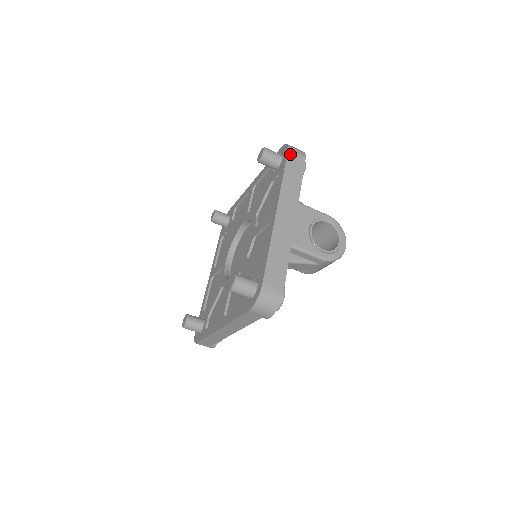
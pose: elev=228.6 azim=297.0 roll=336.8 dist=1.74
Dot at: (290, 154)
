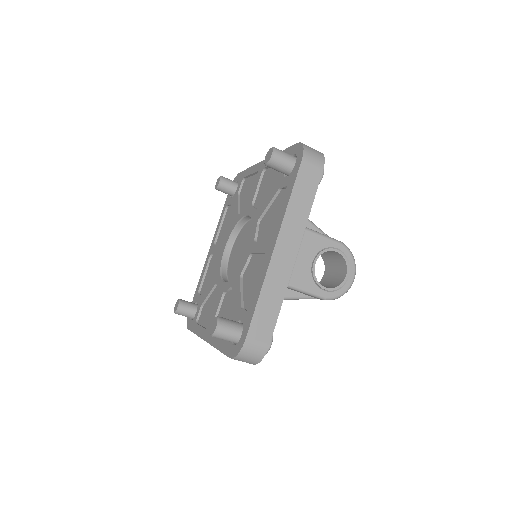
Dot at: (304, 164)
